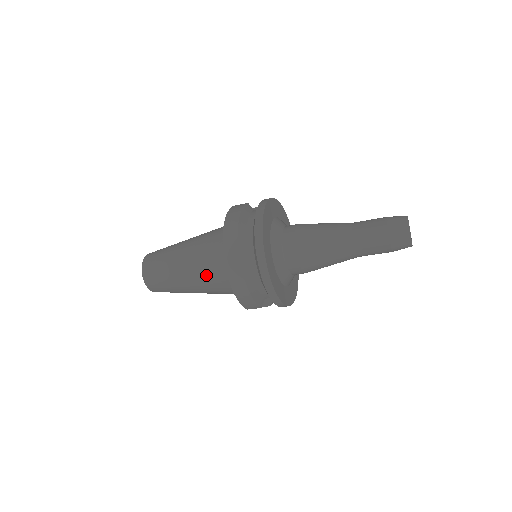
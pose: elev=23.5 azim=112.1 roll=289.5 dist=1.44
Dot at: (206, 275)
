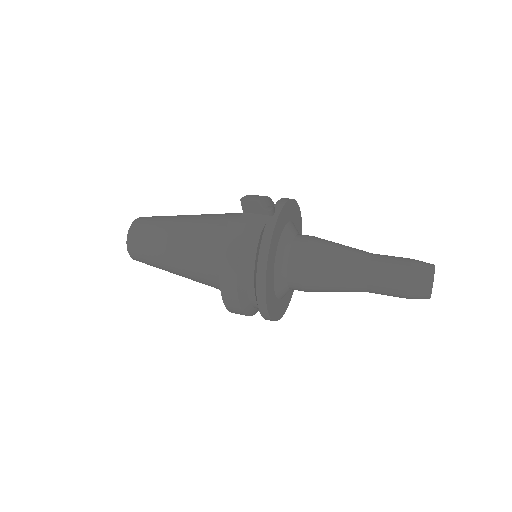
Dot at: (203, 283)
